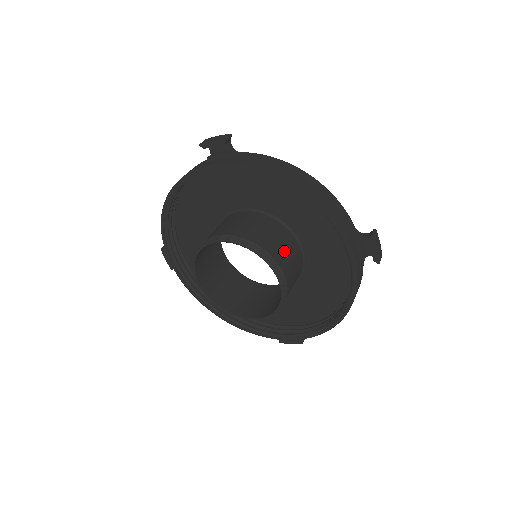
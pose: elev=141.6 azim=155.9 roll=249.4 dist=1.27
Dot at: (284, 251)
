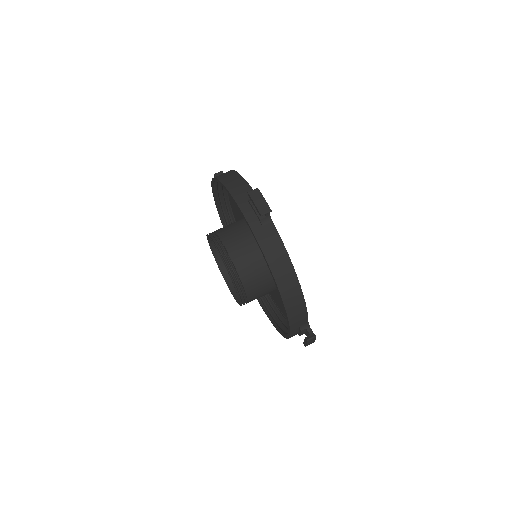
Dot at: (259, 288)
